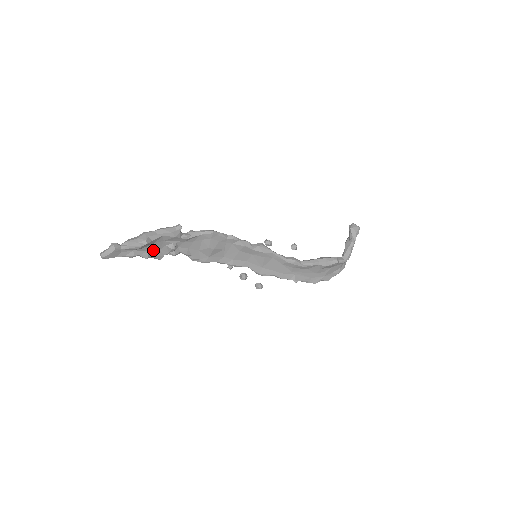
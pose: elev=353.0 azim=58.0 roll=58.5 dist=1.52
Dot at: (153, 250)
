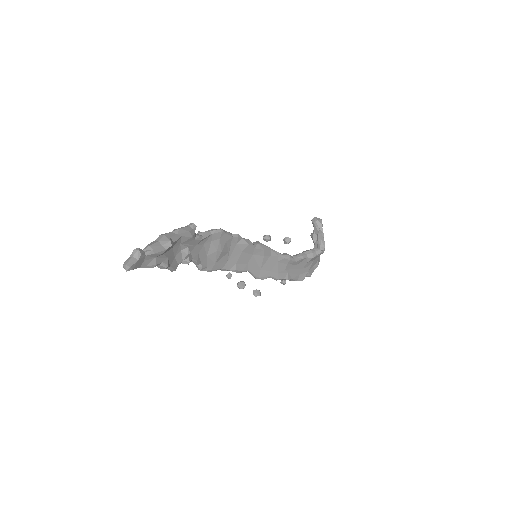
Dot at: (170, 257)
